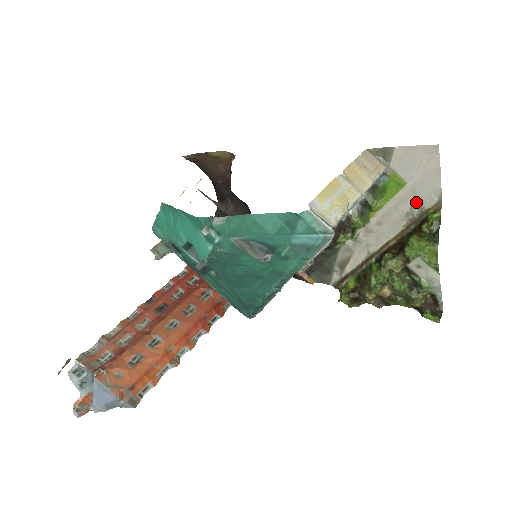
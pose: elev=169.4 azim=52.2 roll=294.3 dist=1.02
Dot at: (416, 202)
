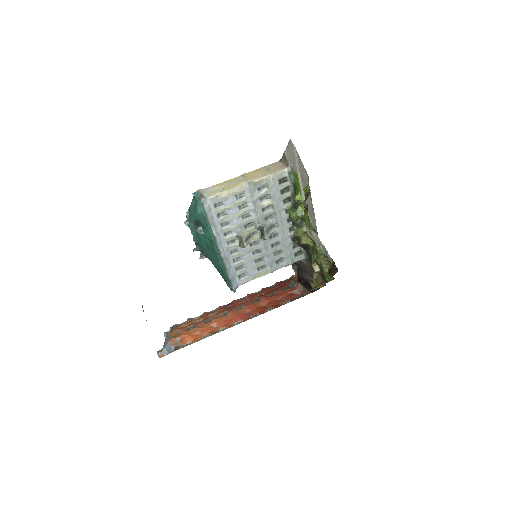
Dot at: occluded
